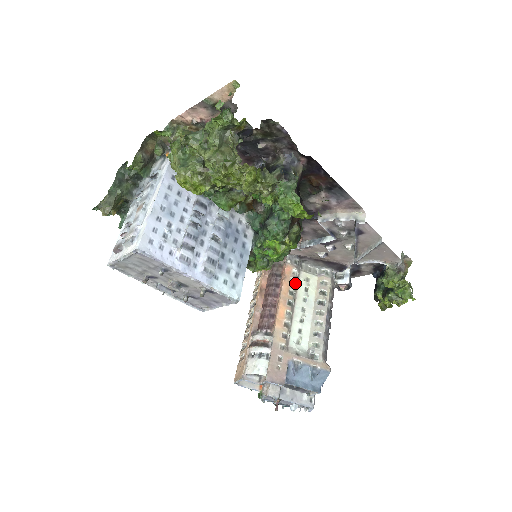
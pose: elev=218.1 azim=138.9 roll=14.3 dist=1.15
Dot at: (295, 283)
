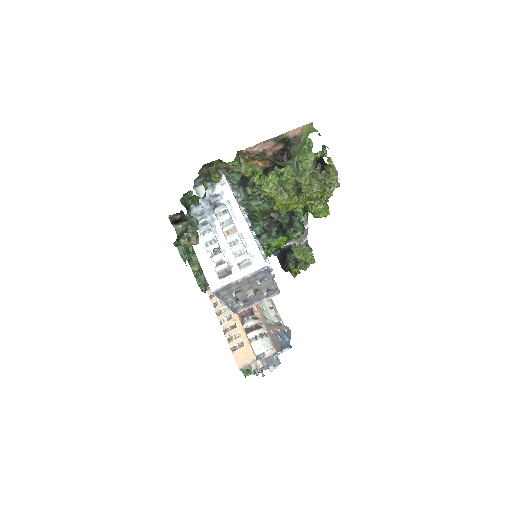
Dot at: occluded
